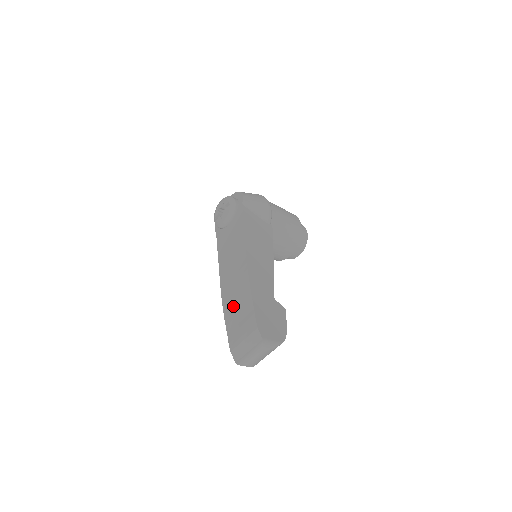
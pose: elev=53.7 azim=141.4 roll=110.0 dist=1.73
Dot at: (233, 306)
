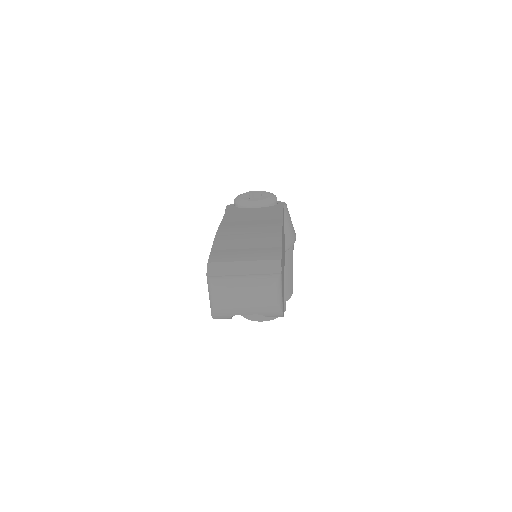
Dot at: (239, 237)
